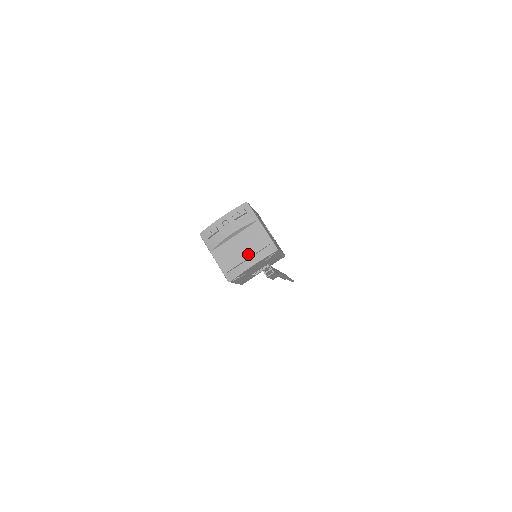
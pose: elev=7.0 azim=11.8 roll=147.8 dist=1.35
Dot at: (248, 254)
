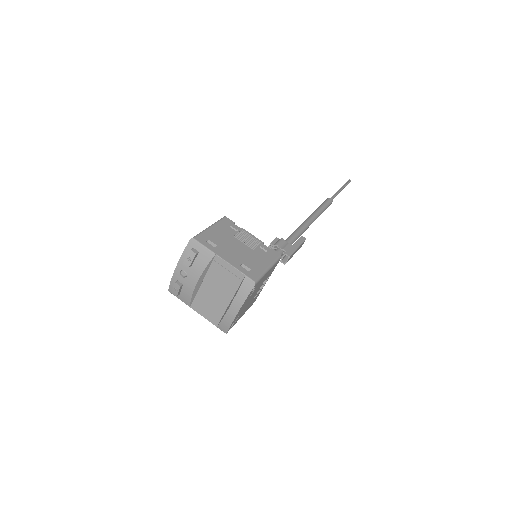
Dot at: (227, 298)
